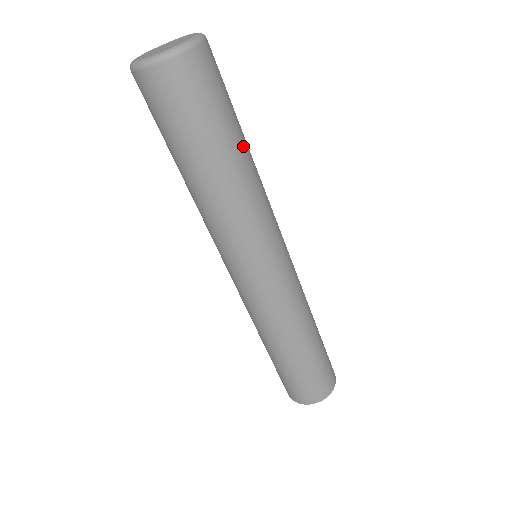
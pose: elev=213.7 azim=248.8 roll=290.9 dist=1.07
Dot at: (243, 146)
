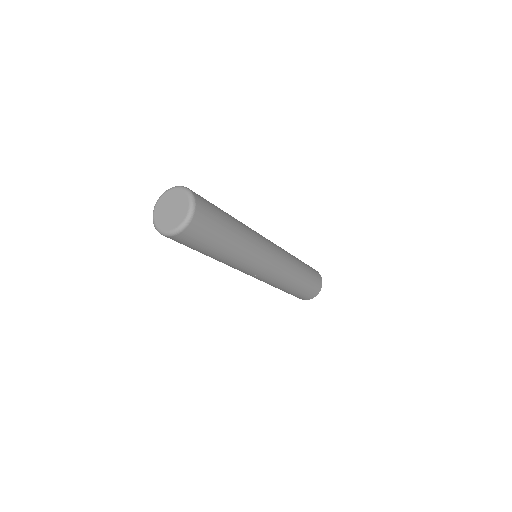
Dot at: (234, 229)
